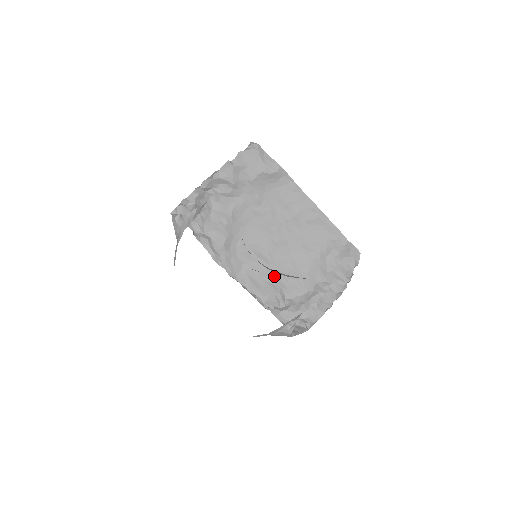
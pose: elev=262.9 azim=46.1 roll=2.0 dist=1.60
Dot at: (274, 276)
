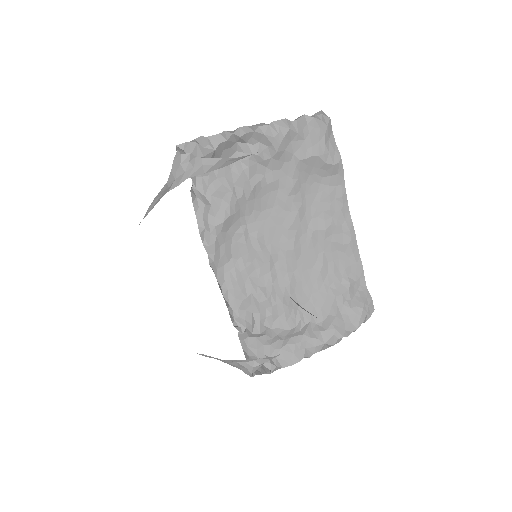
Dot at: (264, 291)
